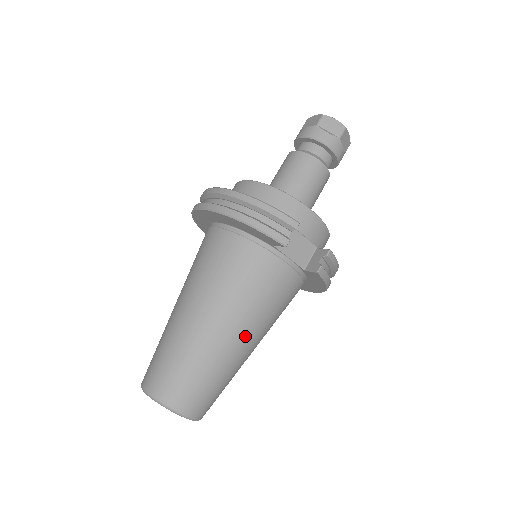
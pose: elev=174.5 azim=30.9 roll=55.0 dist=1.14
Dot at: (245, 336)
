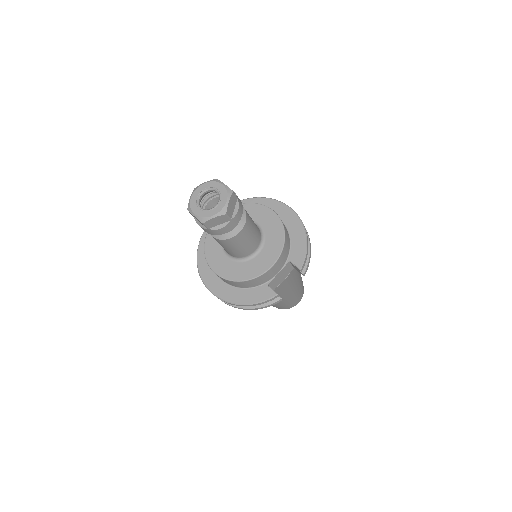
Dot at: (295, 288)
